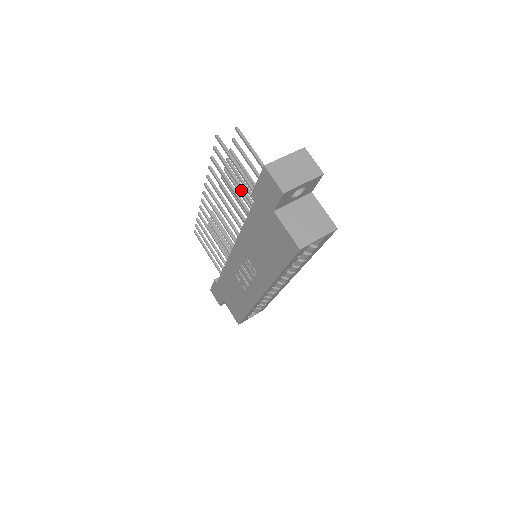
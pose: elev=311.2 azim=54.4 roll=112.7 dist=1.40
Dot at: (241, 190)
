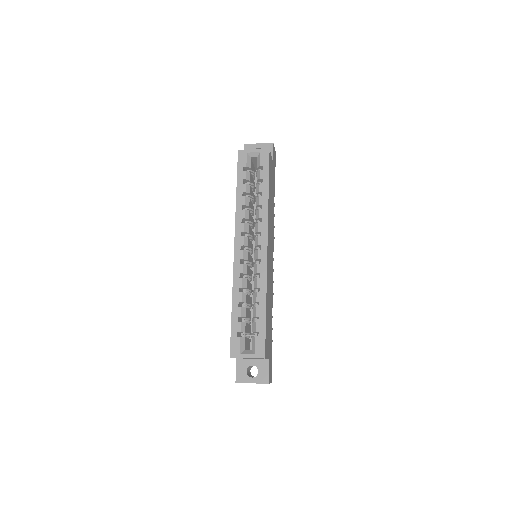
Dot at: occluded
